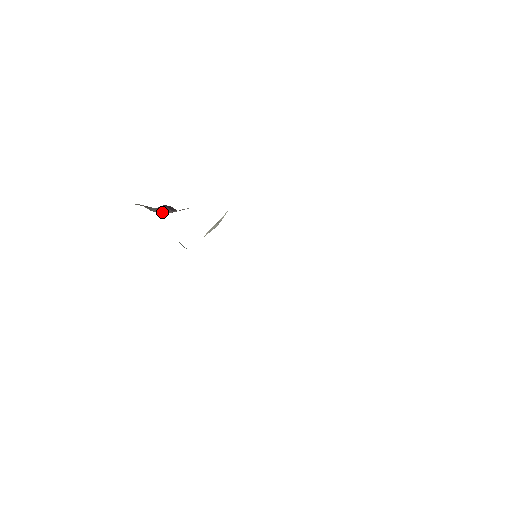
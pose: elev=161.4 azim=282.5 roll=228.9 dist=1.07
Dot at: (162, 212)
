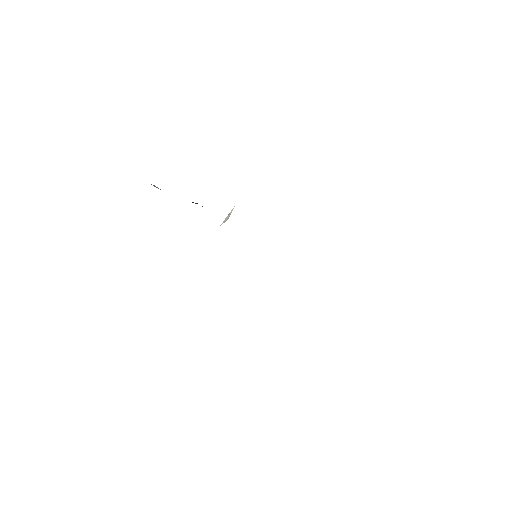
Dot at: occluded
